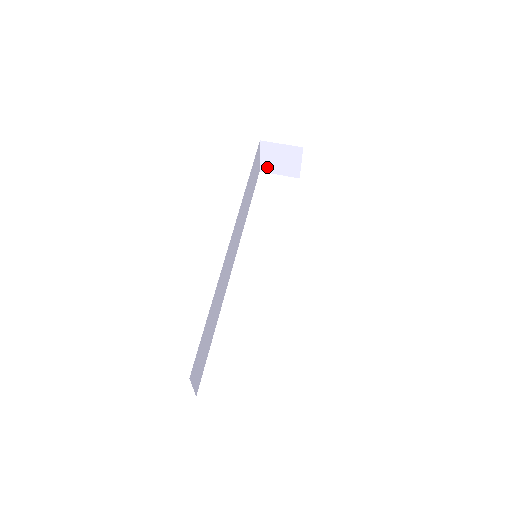
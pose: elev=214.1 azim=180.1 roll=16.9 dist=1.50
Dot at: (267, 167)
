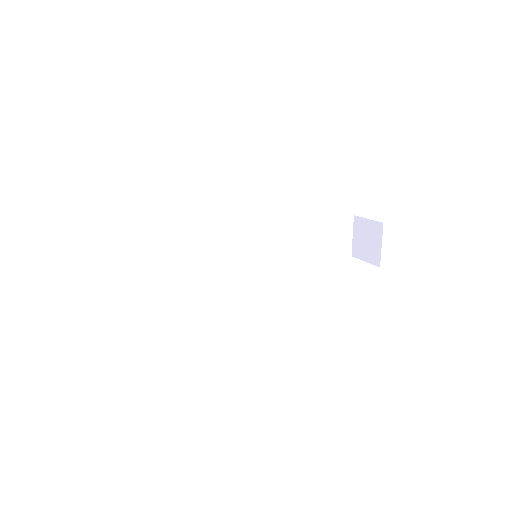
Dot at: (357, 250)
